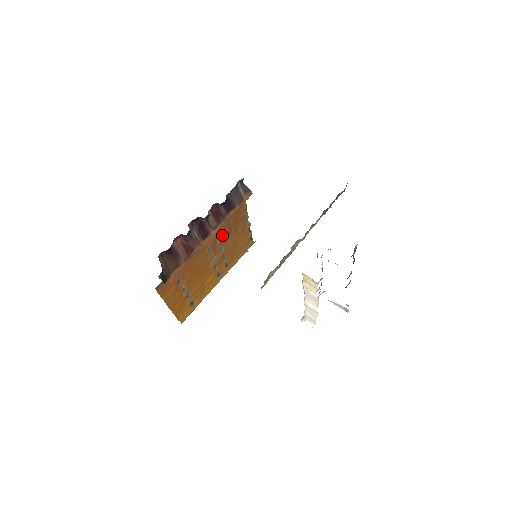
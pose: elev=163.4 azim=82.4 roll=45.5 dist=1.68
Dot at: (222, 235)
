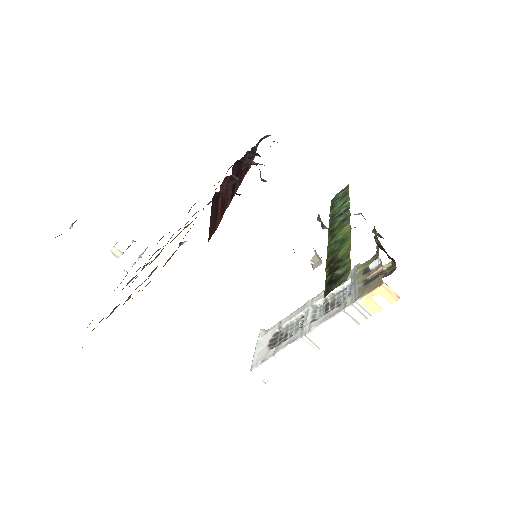
Dot at: occluded
